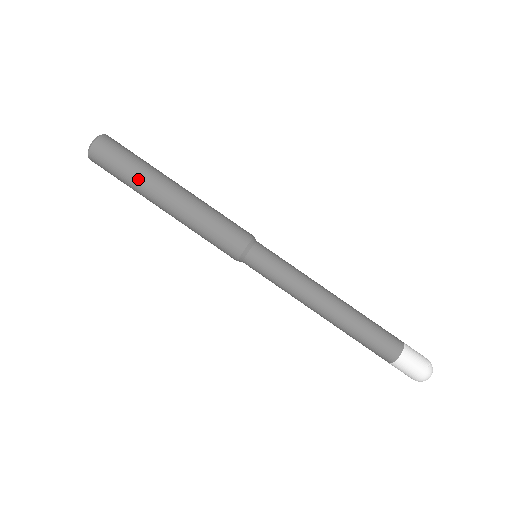
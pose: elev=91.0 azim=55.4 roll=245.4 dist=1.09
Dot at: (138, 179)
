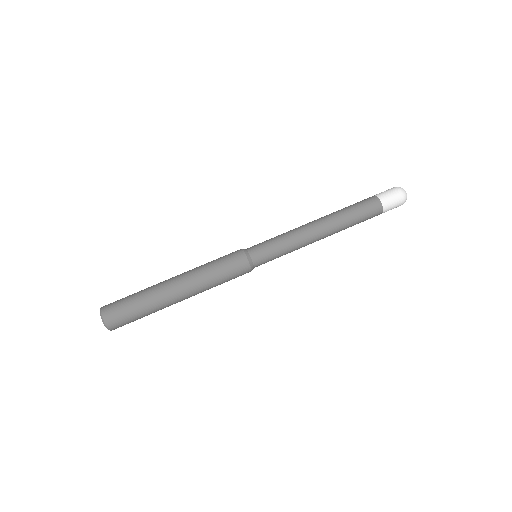
Dot at: (151, 303)
